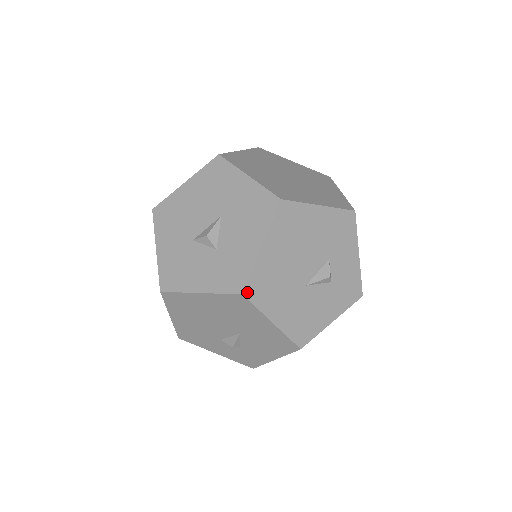
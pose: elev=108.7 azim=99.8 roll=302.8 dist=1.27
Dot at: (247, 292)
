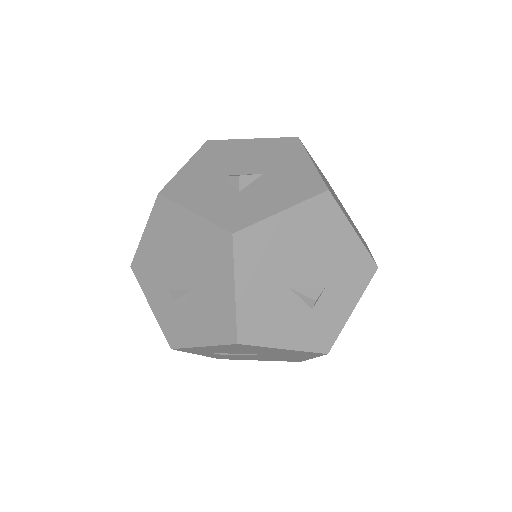
Dot at: (238, 236)
